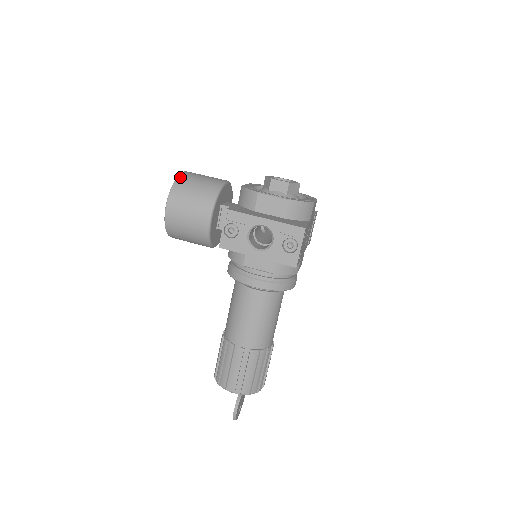
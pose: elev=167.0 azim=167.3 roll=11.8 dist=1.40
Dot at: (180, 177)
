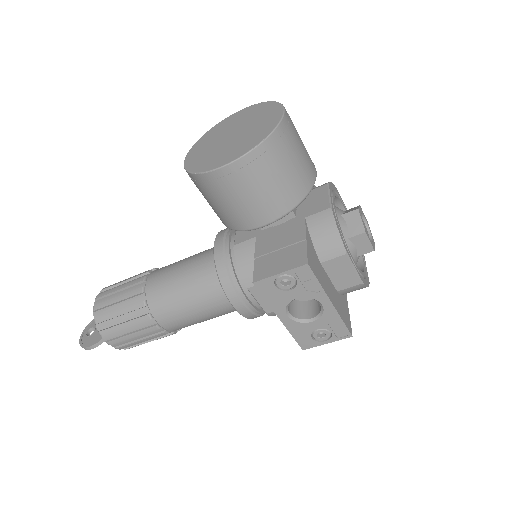
Dot at: (280, 131)
